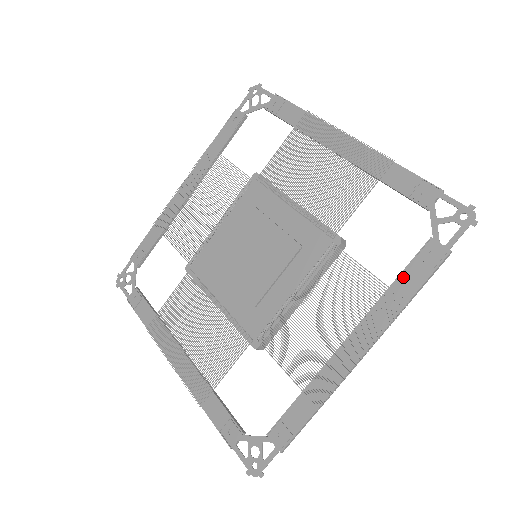
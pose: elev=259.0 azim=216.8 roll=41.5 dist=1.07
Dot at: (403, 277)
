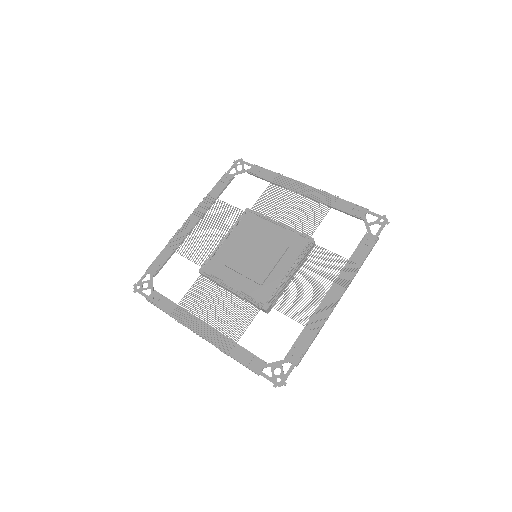
Dot at: (355, 253)
